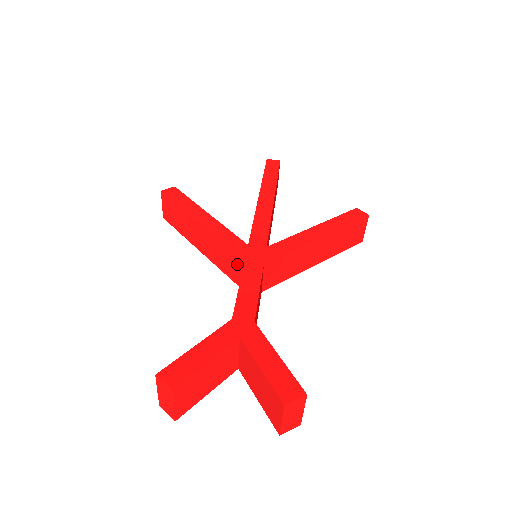
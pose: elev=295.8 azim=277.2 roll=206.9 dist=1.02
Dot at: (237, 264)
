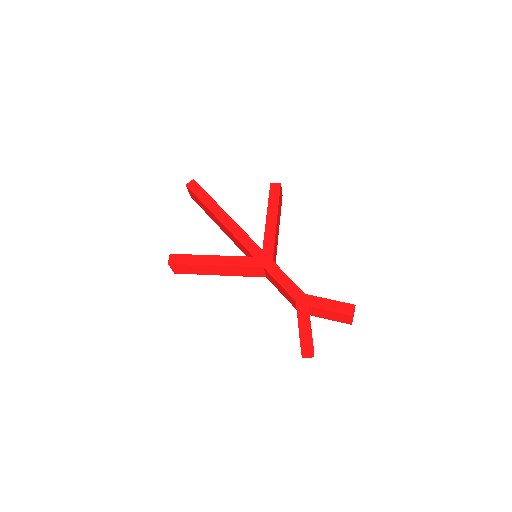
Dot at: (258, 270)
